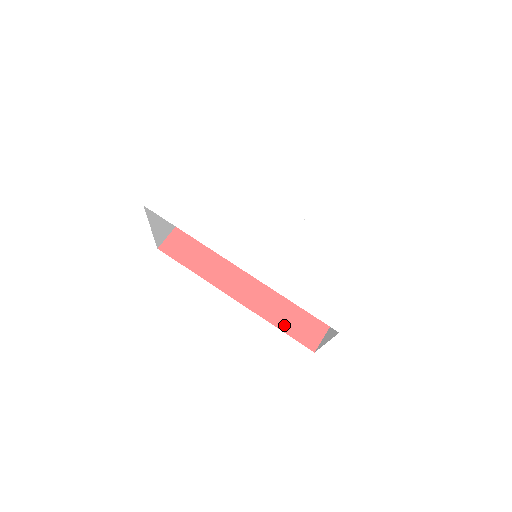
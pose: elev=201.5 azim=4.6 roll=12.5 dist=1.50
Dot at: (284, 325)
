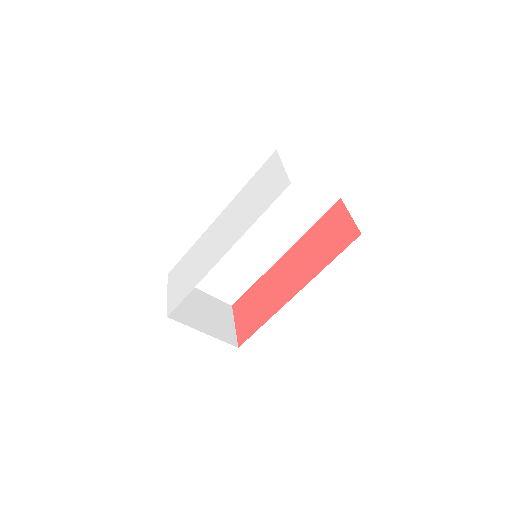
Dot at: (331, 257)
